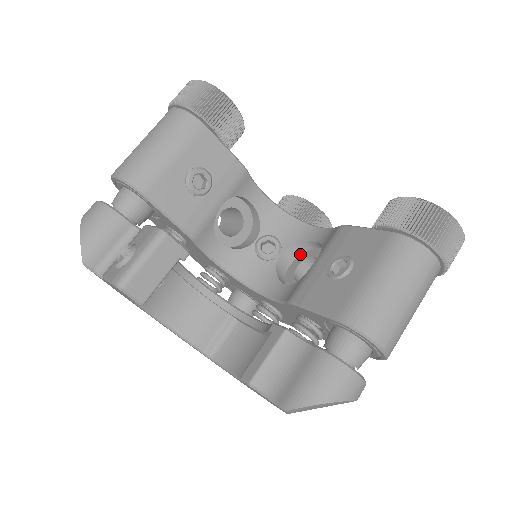
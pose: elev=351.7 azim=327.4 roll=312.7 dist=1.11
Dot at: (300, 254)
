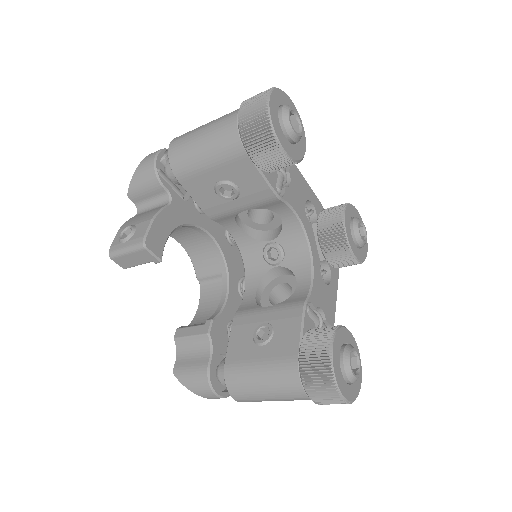
Dot at: (294, 275)
